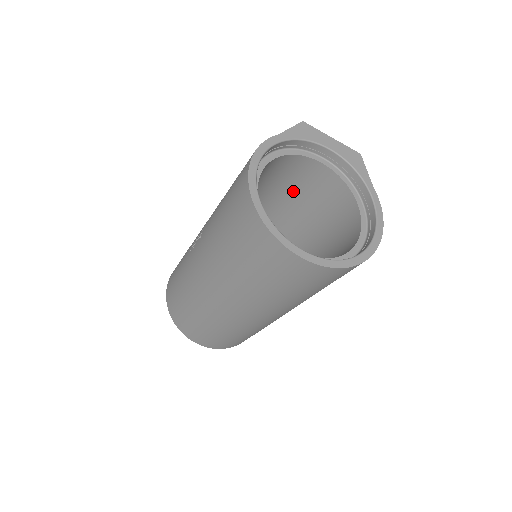
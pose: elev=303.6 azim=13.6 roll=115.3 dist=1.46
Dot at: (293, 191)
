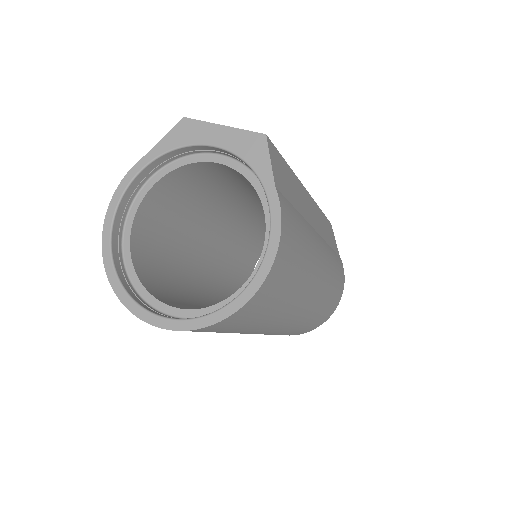
Dot at: (244, 186)
